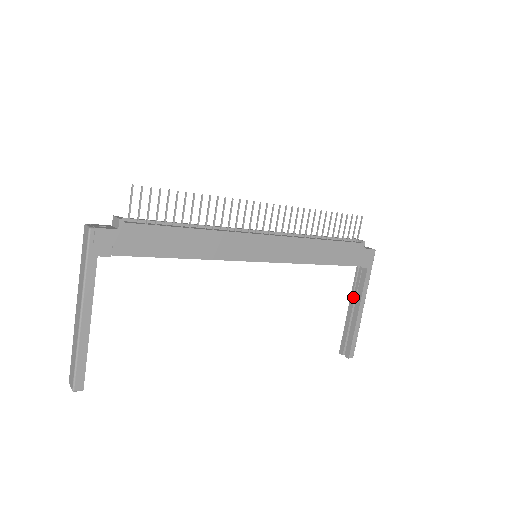
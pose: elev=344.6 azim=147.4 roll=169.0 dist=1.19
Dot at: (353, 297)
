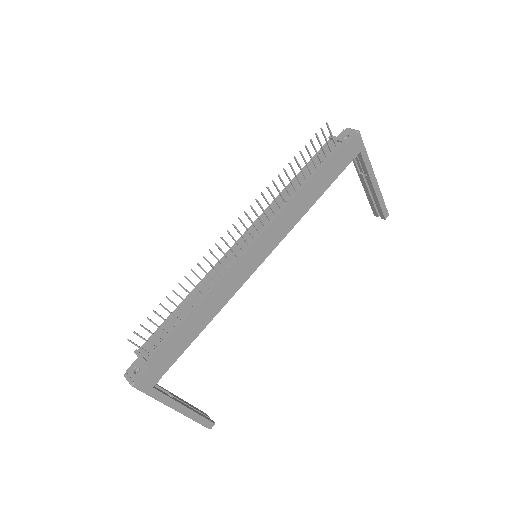
Dot at: (361, 176)
